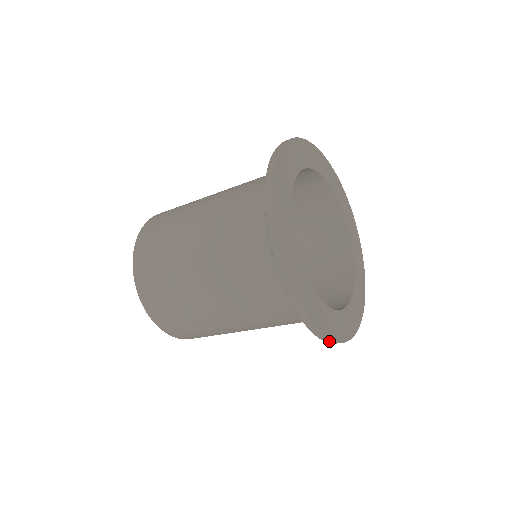
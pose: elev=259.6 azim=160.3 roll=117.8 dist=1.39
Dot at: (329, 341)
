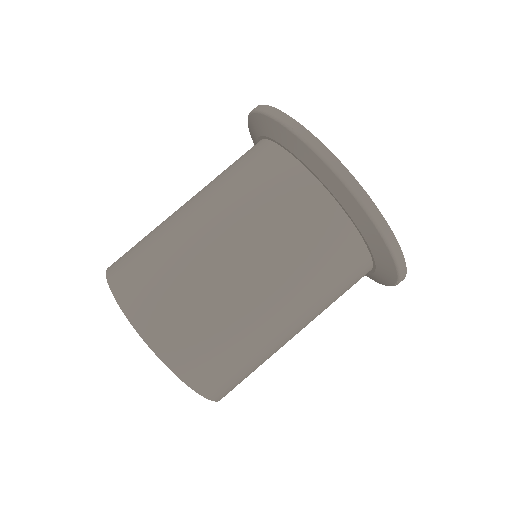
Dot at: occluded
